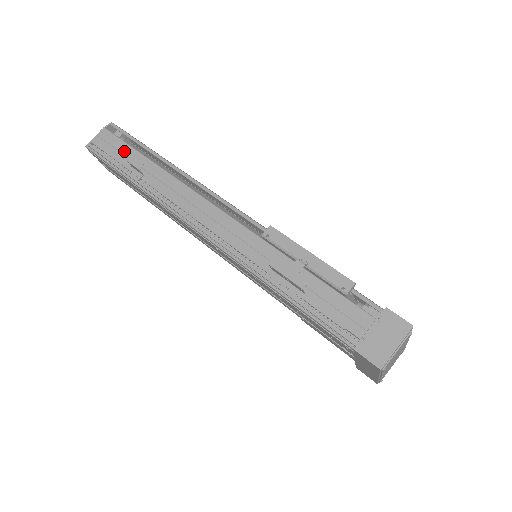
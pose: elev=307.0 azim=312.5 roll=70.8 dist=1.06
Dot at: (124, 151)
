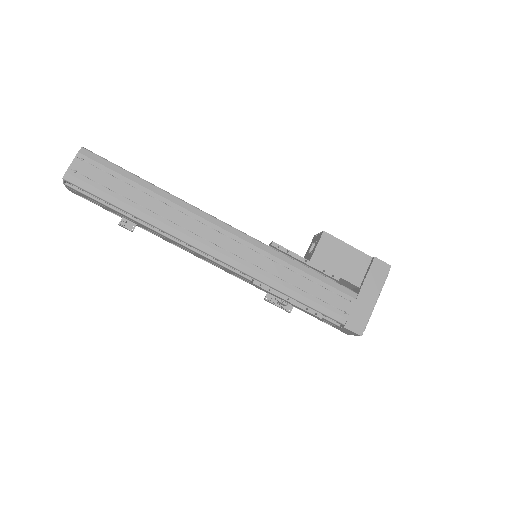
Dot at: (103, 205)
